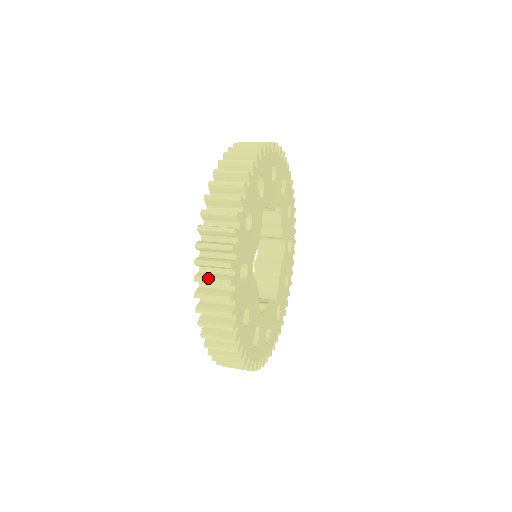
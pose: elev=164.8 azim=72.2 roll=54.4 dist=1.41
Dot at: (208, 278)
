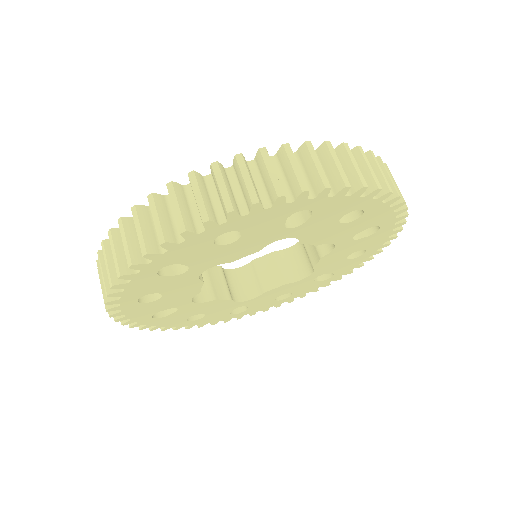
Dot at: occluded
